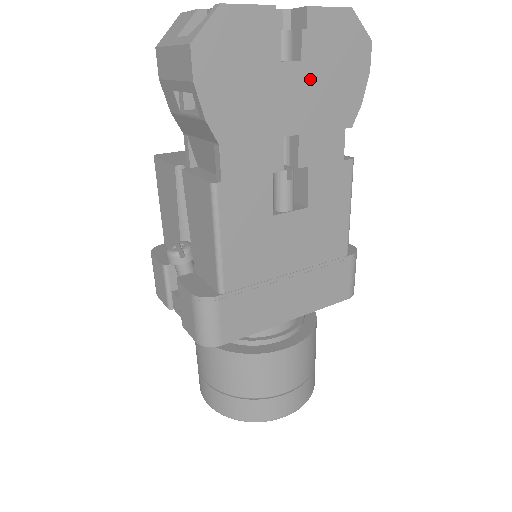
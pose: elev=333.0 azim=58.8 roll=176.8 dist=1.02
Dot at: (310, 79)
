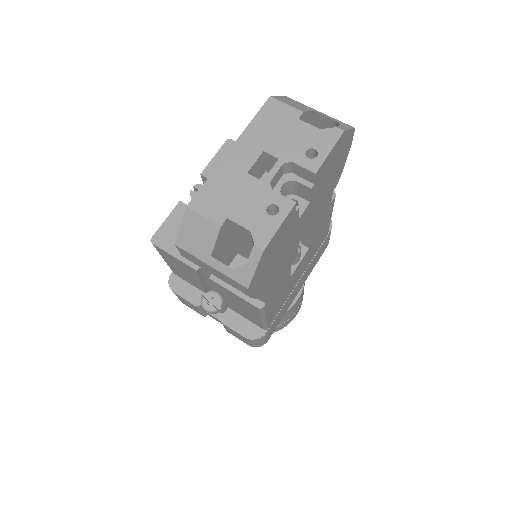
Dot at: (315, 201)
